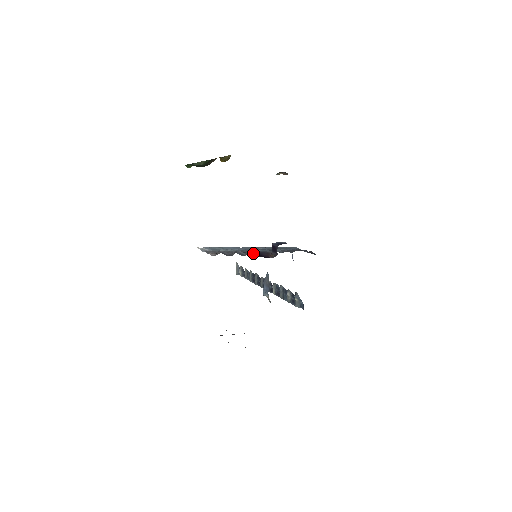
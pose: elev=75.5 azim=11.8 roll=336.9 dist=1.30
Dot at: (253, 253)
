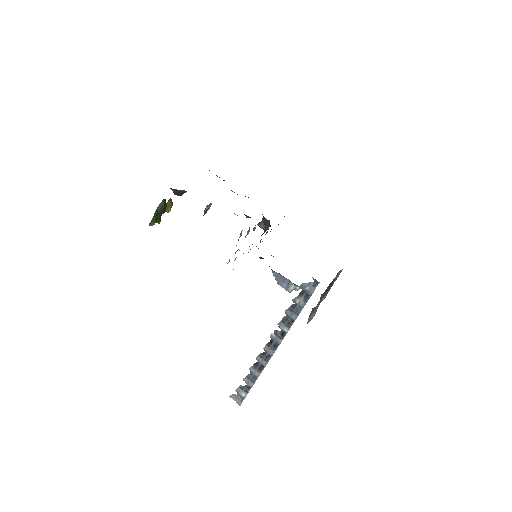
Dot at: occluded
